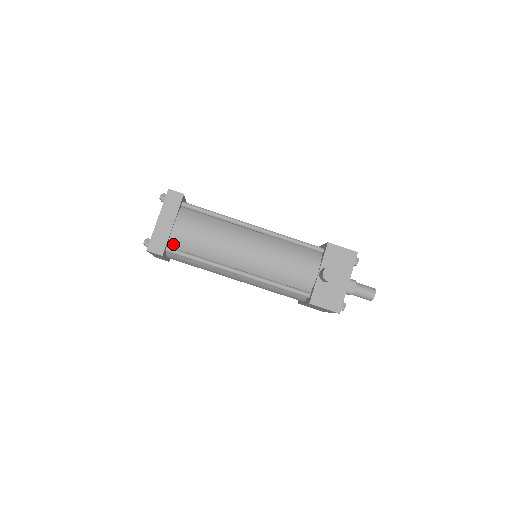
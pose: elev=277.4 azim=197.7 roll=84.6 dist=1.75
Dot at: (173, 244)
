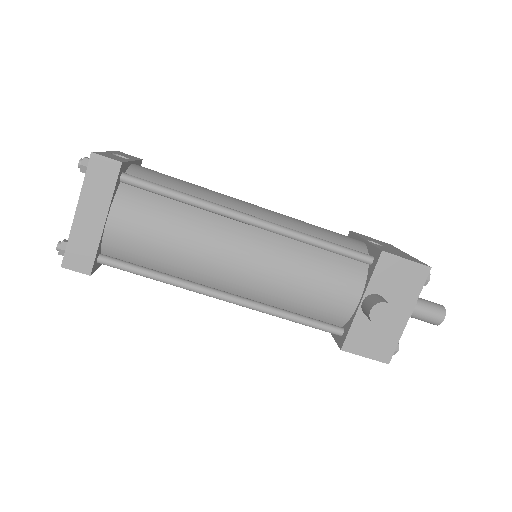
Dot at: (110, 250)
